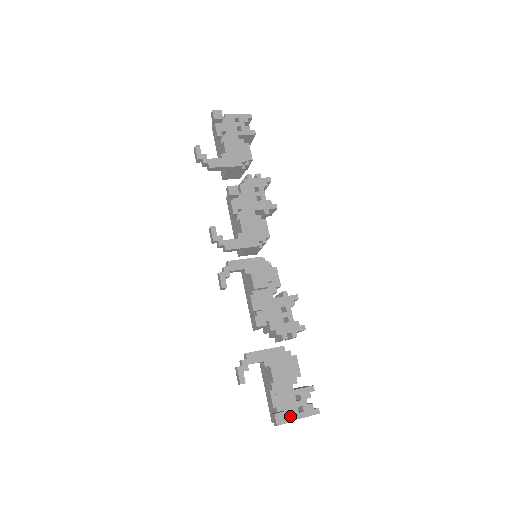
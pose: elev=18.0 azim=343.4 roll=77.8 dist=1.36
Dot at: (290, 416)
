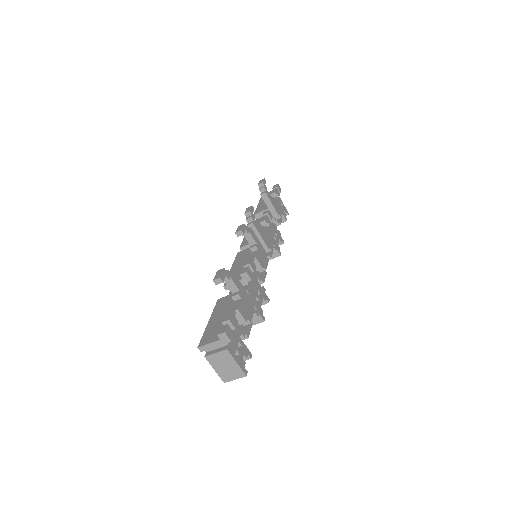
Dot at: (229, 346)
